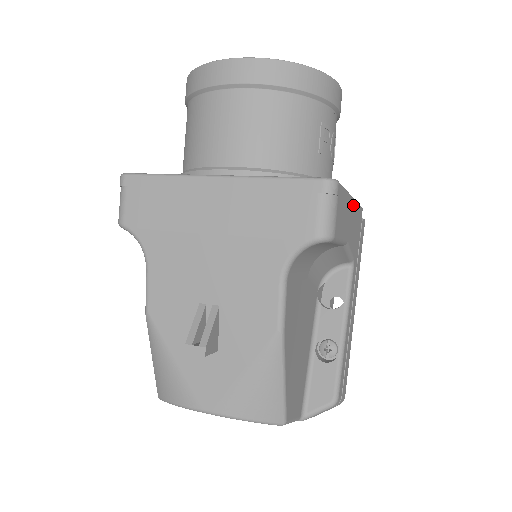
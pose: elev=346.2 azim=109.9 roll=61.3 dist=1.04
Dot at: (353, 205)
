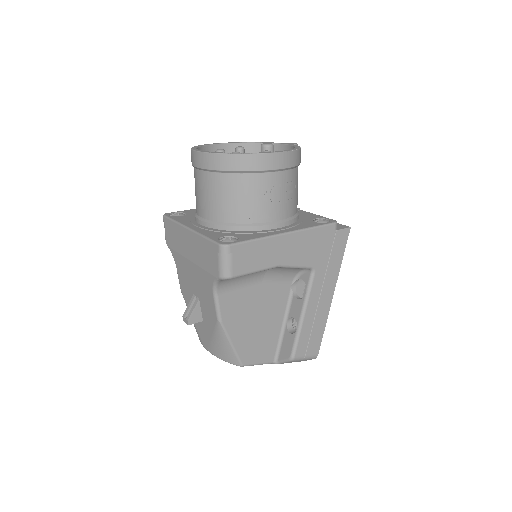
Dot at: (290, 237)
